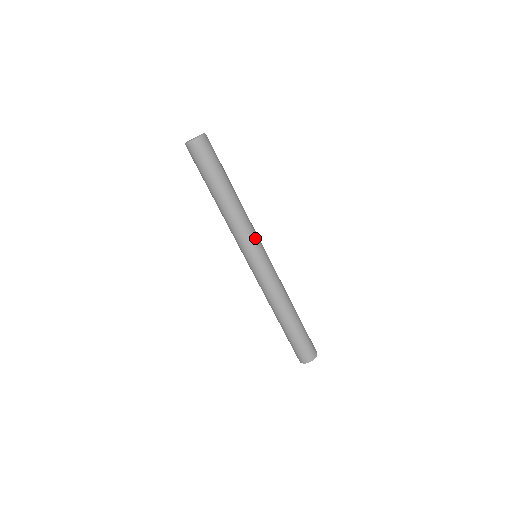
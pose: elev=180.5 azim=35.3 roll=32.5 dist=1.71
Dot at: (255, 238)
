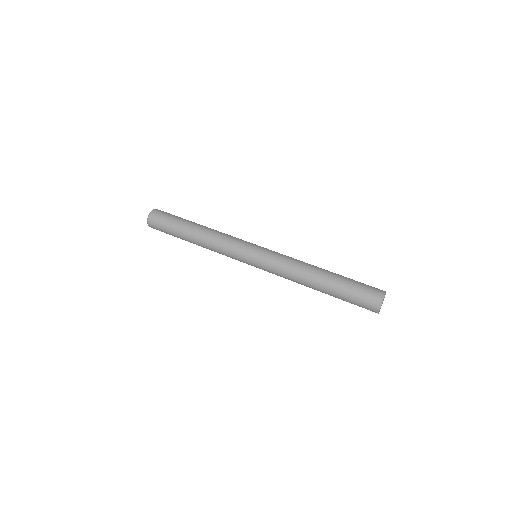
Dot at: (236, 249)
